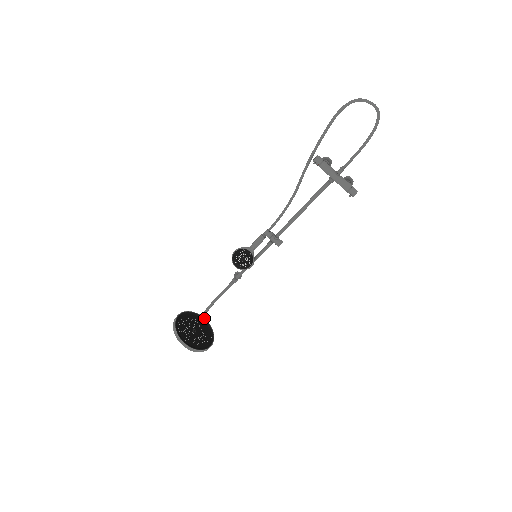
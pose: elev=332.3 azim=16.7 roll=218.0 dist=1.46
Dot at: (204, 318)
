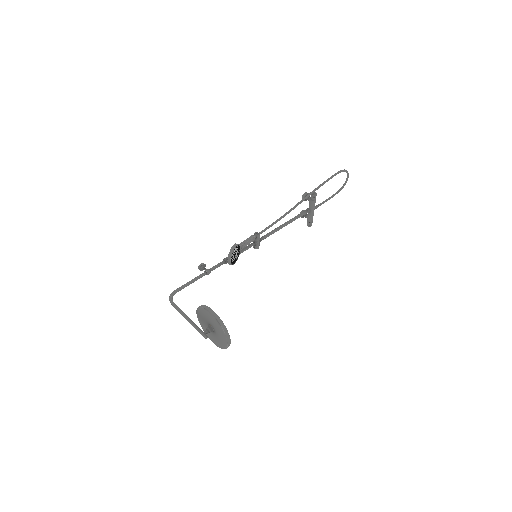
Dot at: occluded
